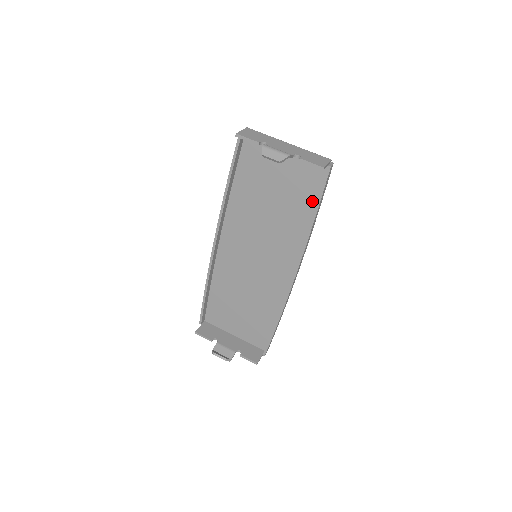
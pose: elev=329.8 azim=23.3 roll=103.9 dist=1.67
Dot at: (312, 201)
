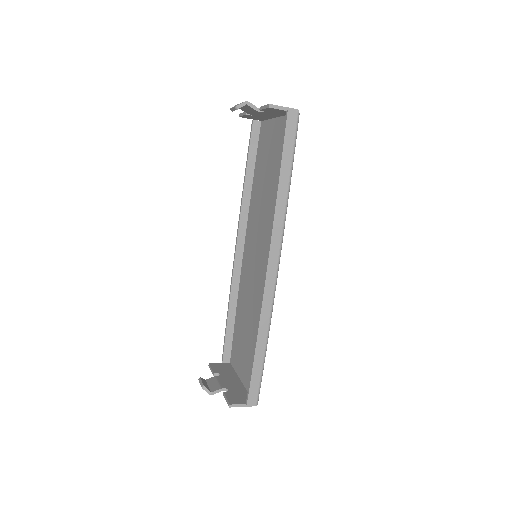
Dot at: occluded
